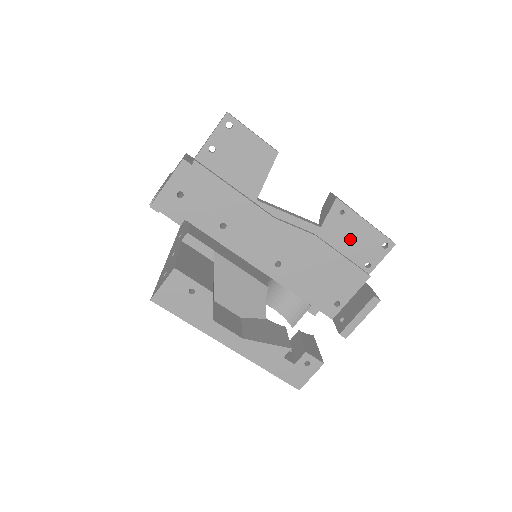
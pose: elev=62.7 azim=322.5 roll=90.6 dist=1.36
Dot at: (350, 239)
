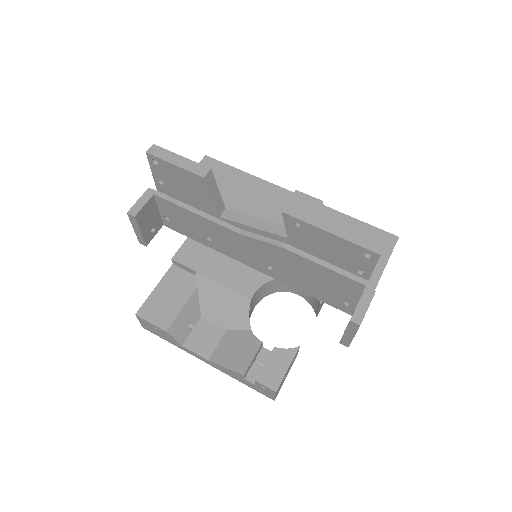
Dot at: (324, 248)
